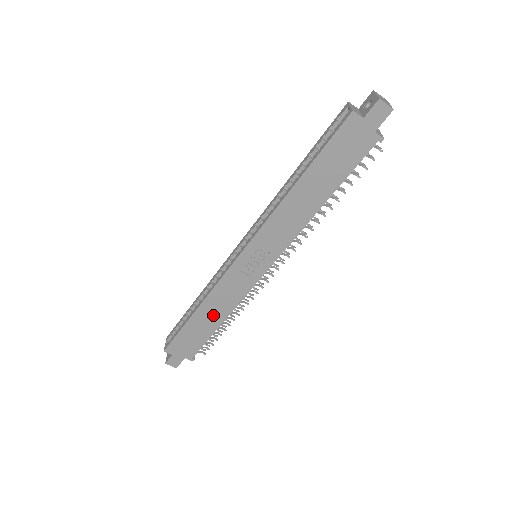
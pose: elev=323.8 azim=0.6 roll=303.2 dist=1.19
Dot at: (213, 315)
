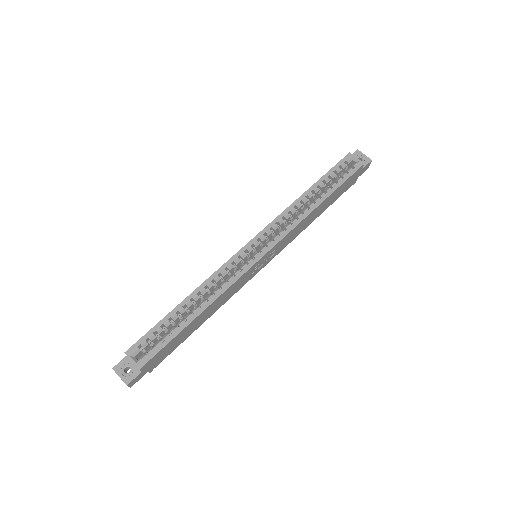
Dot at: (205, 316)
